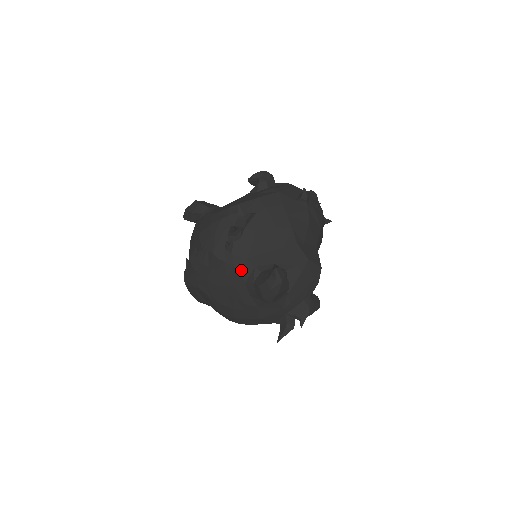
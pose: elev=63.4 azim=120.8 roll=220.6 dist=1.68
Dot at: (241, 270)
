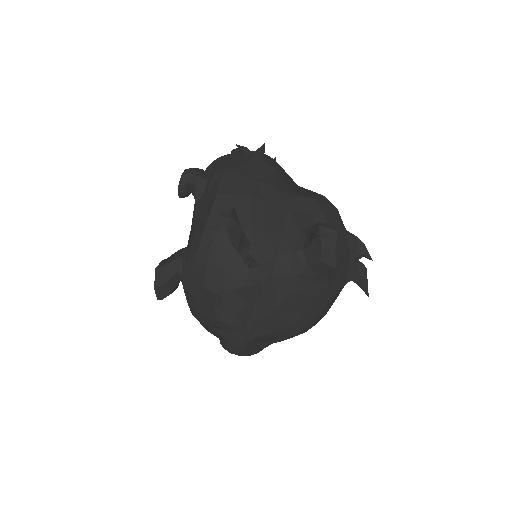
Dot at: (283, 270)
